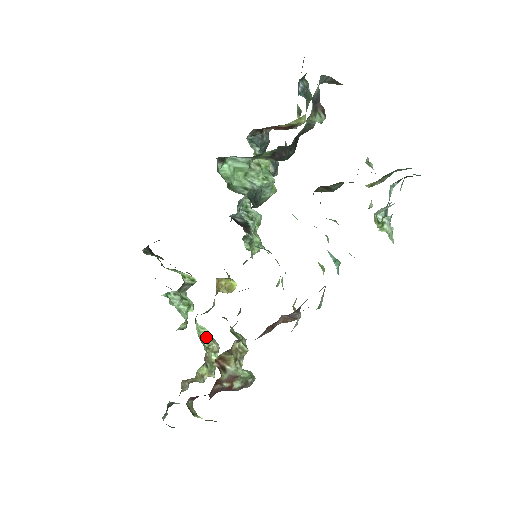
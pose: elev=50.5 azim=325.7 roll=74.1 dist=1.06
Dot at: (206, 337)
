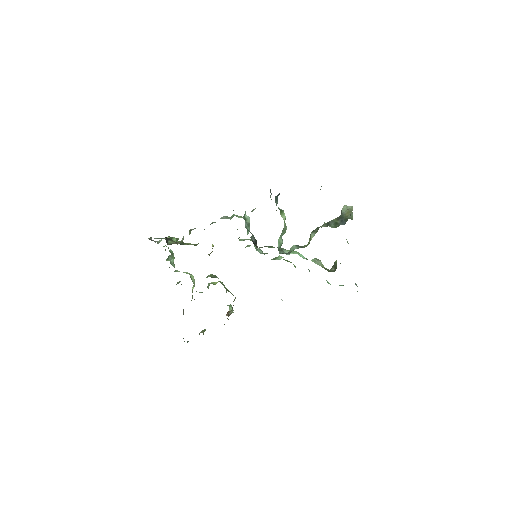
Dot at: (194, 281)
